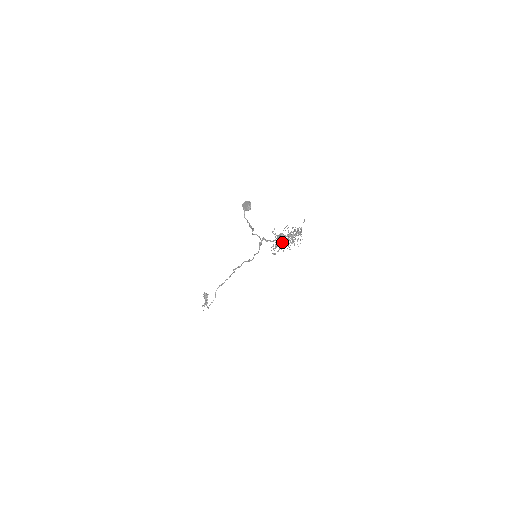
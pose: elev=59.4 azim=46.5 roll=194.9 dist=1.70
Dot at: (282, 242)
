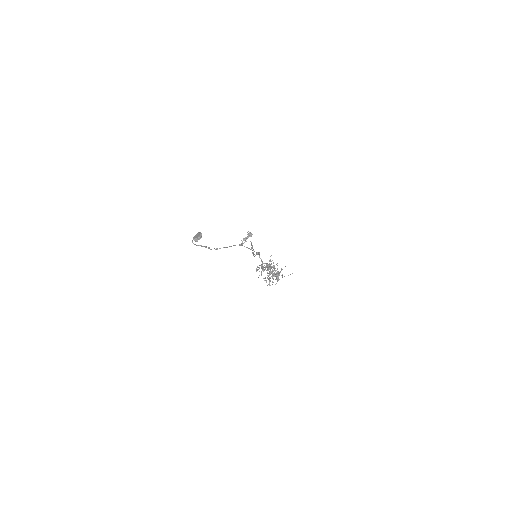
Dot at: (264, 270)
